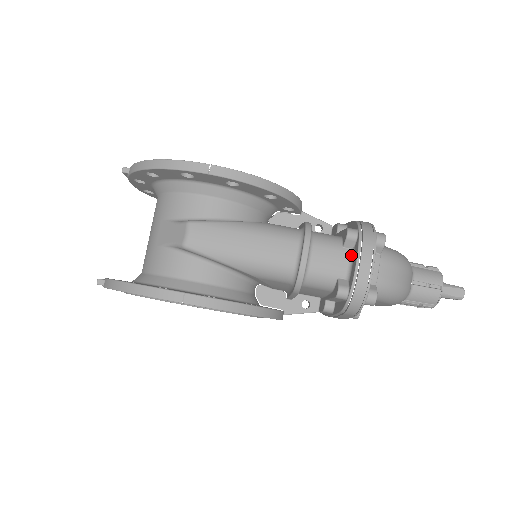
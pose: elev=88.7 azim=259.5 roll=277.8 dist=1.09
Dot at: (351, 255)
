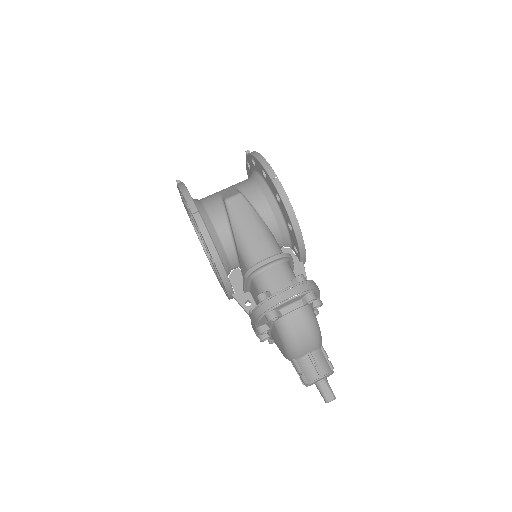
Dot at: occluded
